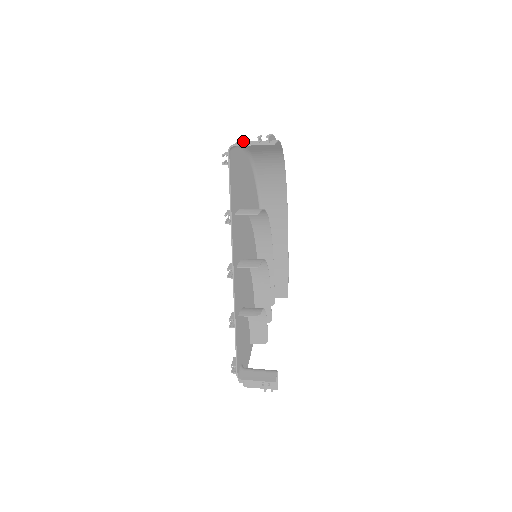
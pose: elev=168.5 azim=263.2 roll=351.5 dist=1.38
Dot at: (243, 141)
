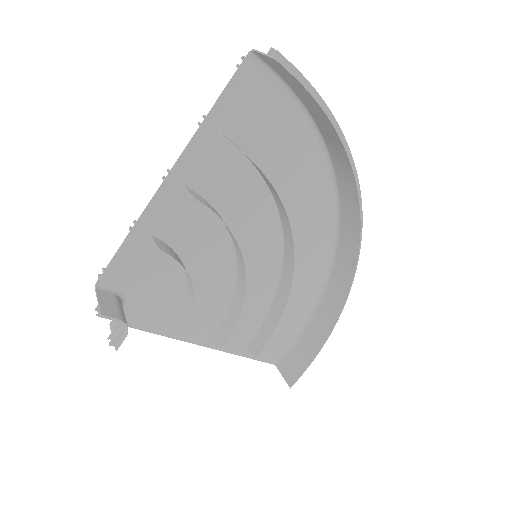
Dot at: occluded
